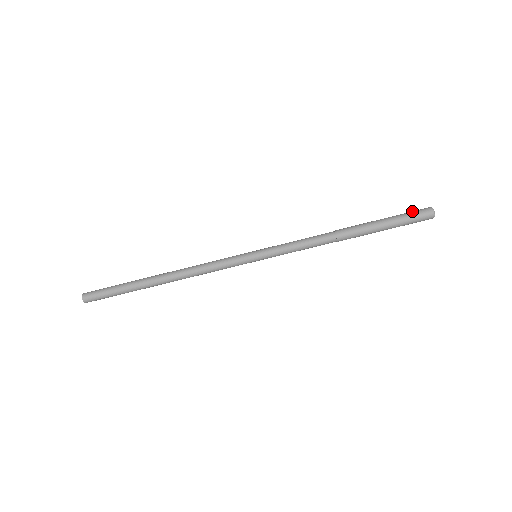
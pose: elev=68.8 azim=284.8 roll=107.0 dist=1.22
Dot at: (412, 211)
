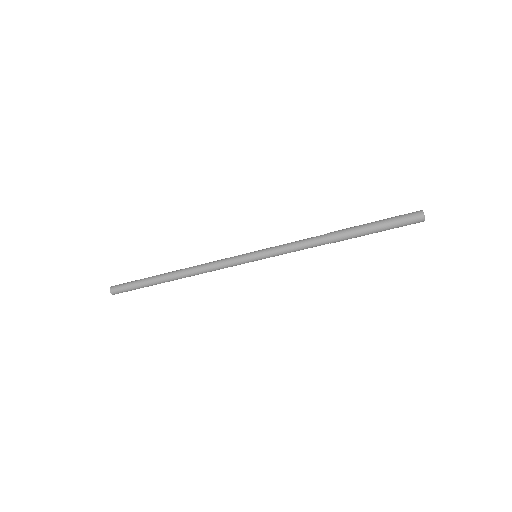
Dot at: (404, 218)
